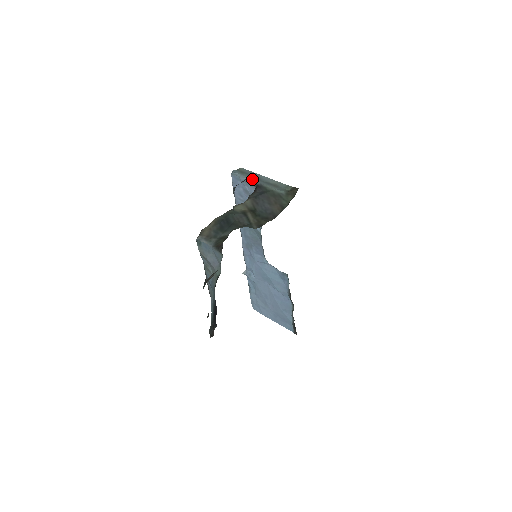
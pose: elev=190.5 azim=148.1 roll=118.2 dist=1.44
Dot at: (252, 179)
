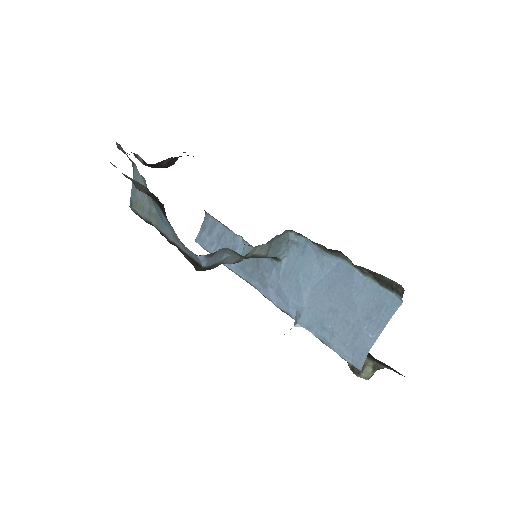
Dot at: (205, 219)
